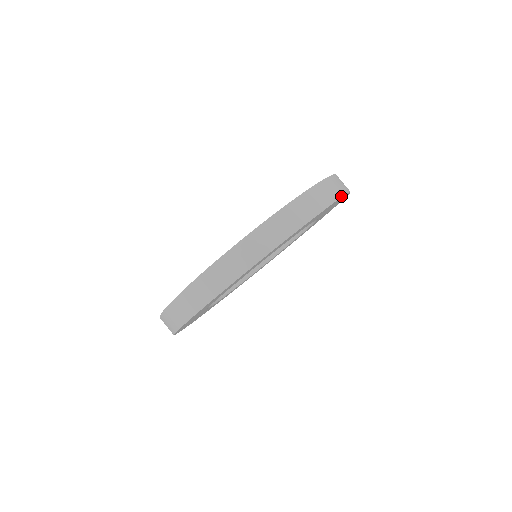
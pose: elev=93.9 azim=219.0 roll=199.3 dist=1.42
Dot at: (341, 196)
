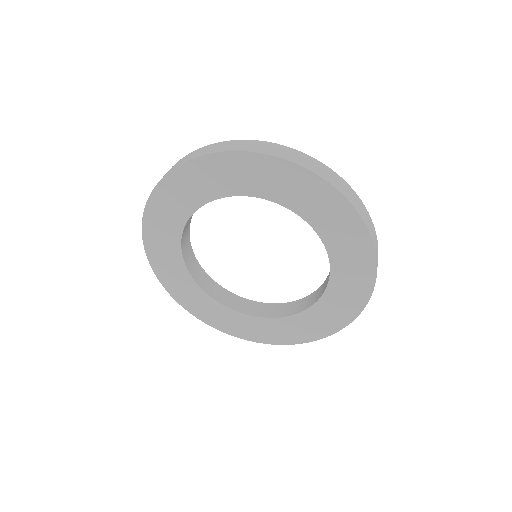
Dot at: occluded
